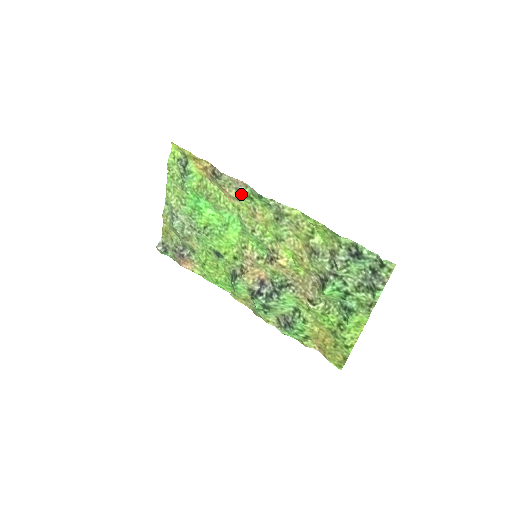
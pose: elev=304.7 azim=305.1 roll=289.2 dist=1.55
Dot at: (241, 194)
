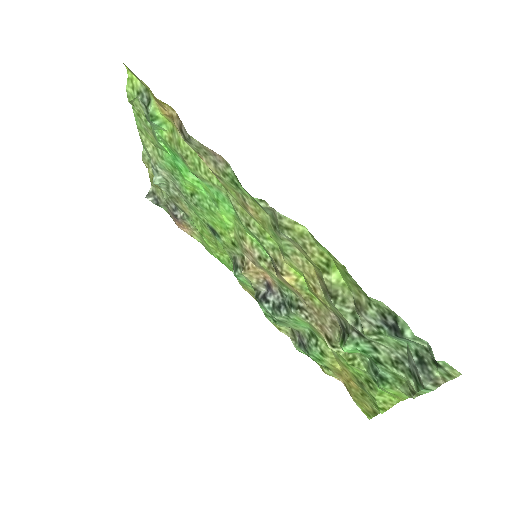
Dot at: (222, 173)
